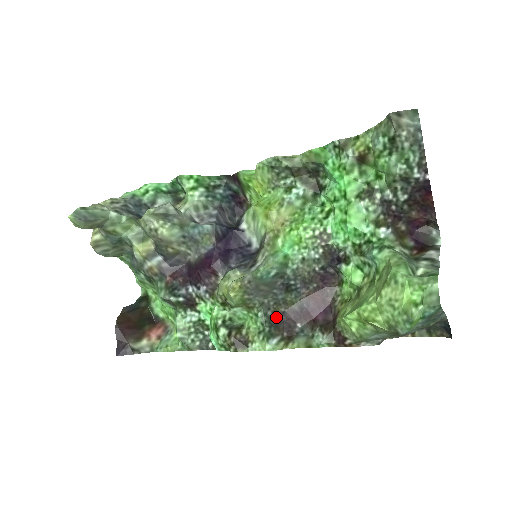
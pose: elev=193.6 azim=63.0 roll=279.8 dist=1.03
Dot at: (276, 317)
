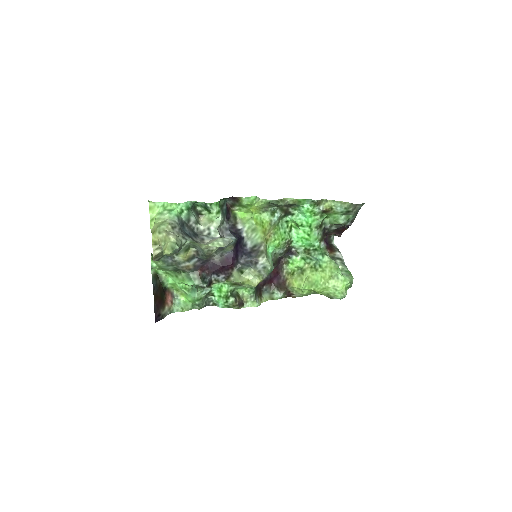
Dot at: (257, 286)
